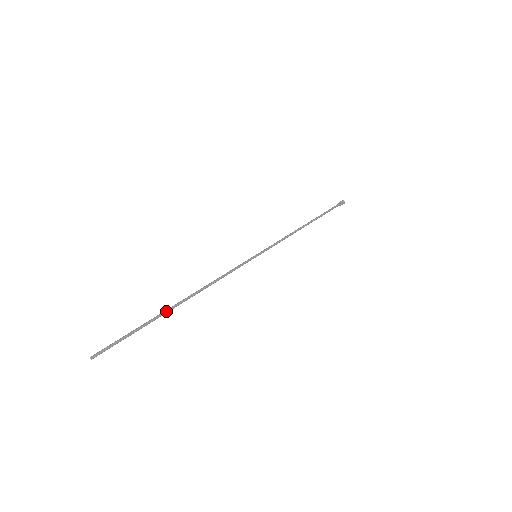
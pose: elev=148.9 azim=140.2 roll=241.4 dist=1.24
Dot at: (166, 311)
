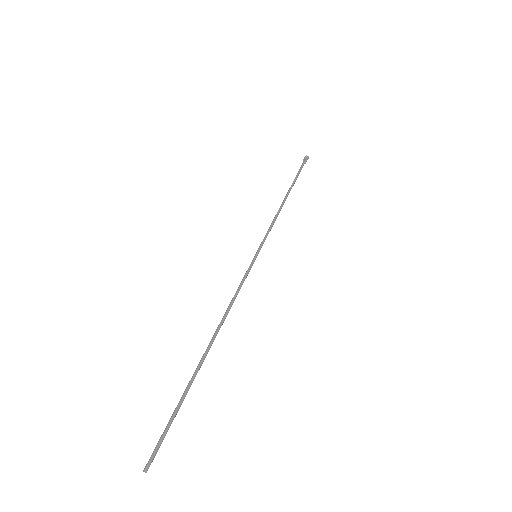
Dot at: (198, 367)
